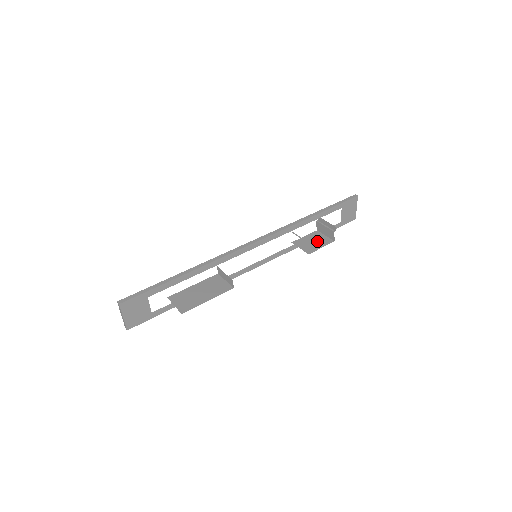
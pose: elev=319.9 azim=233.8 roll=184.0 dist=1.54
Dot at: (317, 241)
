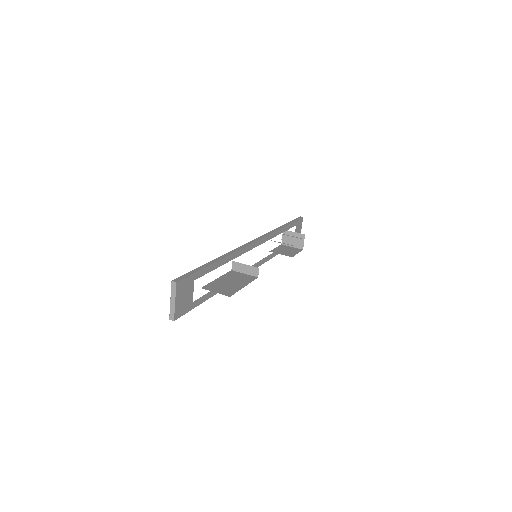
Dot at: (289, 250)
